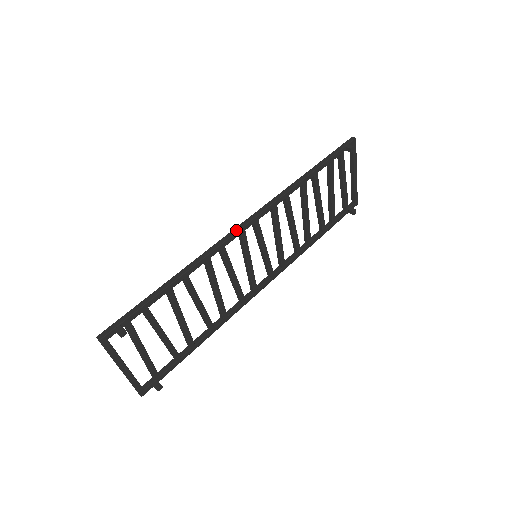
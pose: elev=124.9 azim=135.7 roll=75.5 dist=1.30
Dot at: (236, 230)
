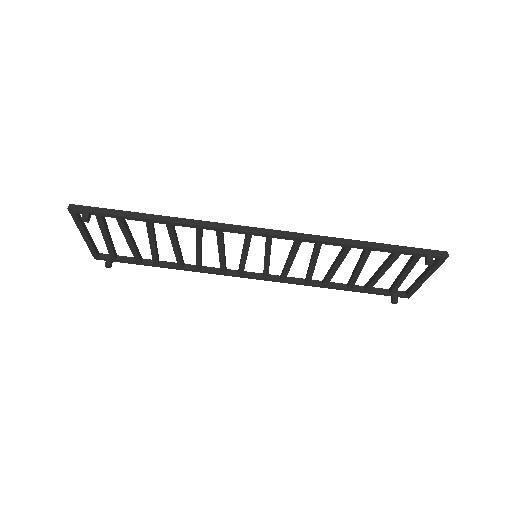
Dot at: (243, 228)
